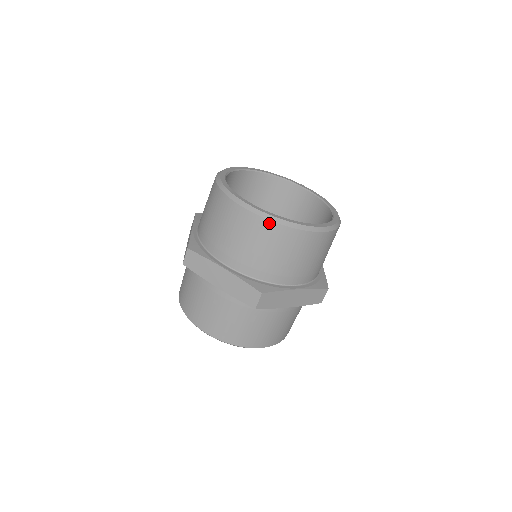
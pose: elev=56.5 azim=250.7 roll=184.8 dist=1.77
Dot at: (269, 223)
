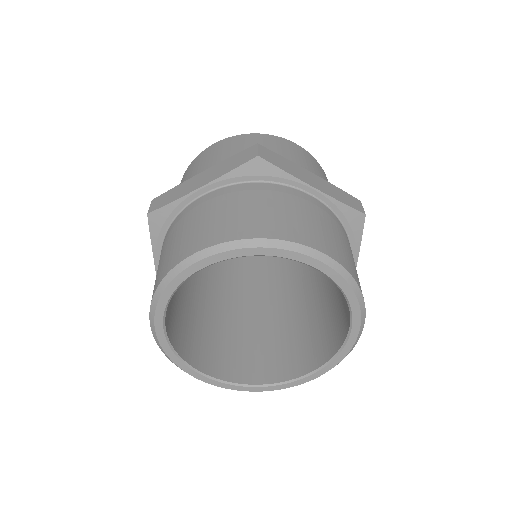
Dot at: occluded
